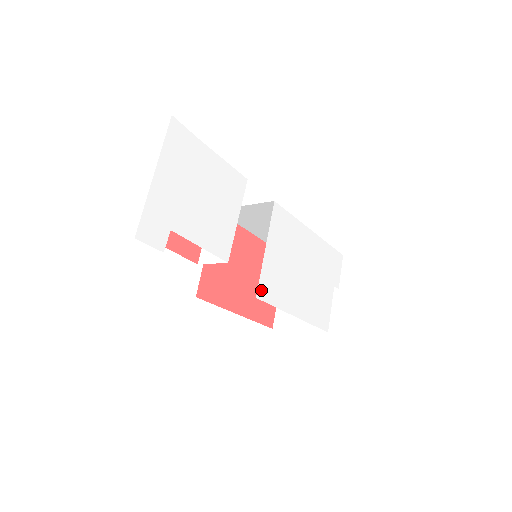
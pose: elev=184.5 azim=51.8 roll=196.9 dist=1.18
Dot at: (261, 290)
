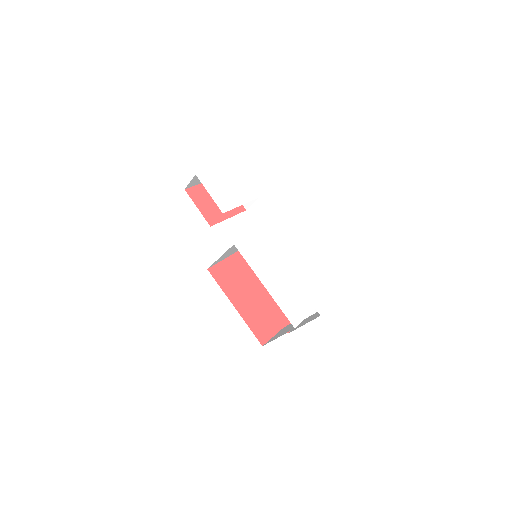
Dot at: (240, 245)
